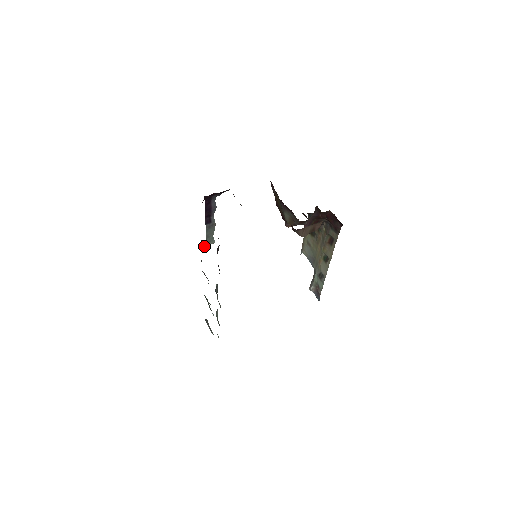
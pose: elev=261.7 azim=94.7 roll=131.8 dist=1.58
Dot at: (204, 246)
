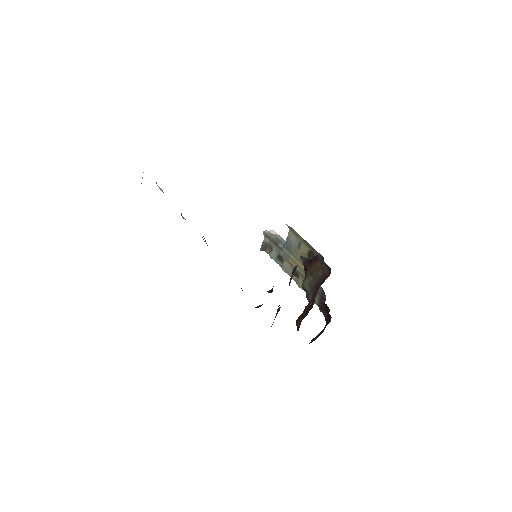
Dot at: occluded
